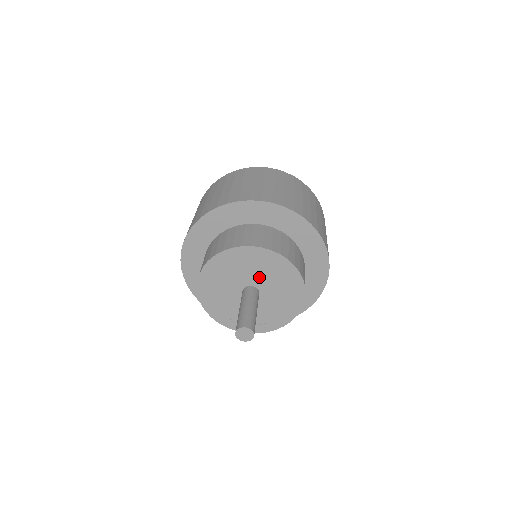
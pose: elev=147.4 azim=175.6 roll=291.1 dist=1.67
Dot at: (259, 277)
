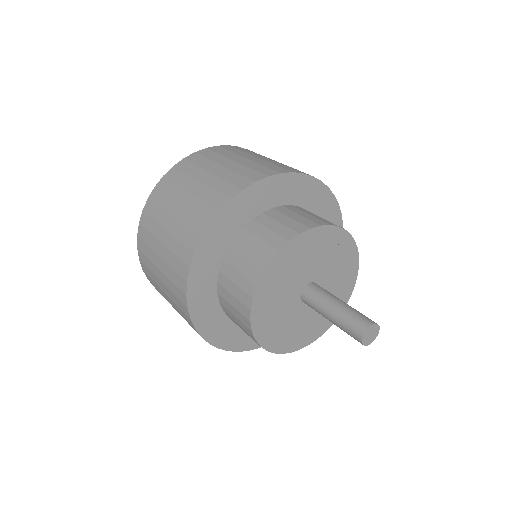
Dot at: (329, 279)
